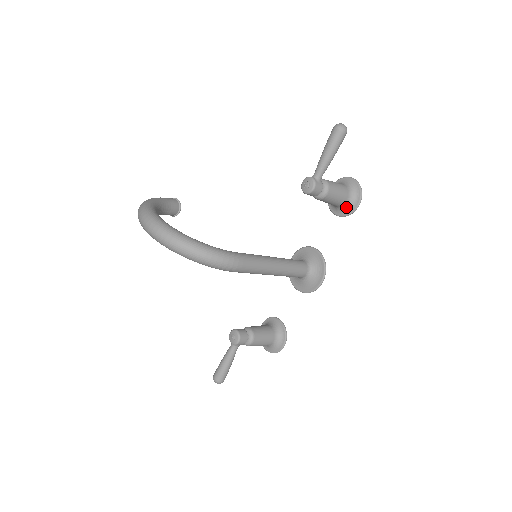
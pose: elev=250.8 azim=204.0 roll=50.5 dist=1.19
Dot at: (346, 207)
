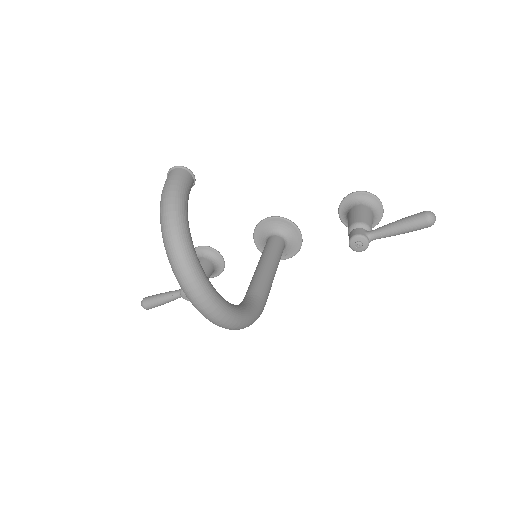
Dot at: occluded
